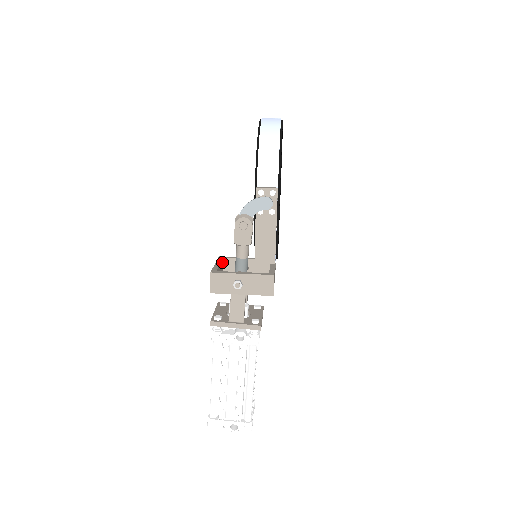
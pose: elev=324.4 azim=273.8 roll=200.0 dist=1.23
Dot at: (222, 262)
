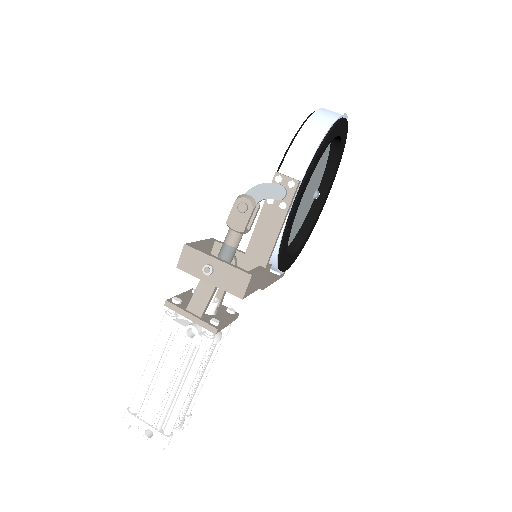
Dot at: (212, 244)
